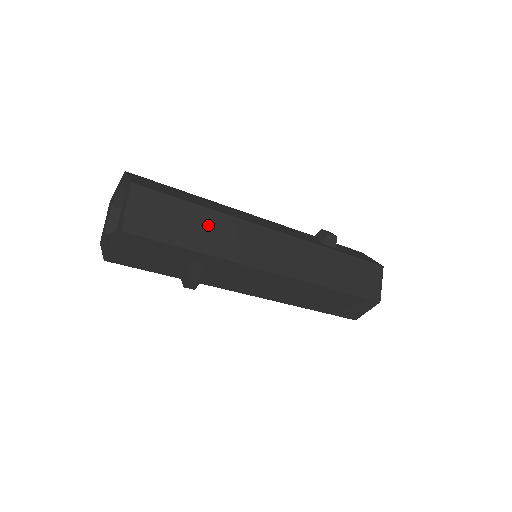
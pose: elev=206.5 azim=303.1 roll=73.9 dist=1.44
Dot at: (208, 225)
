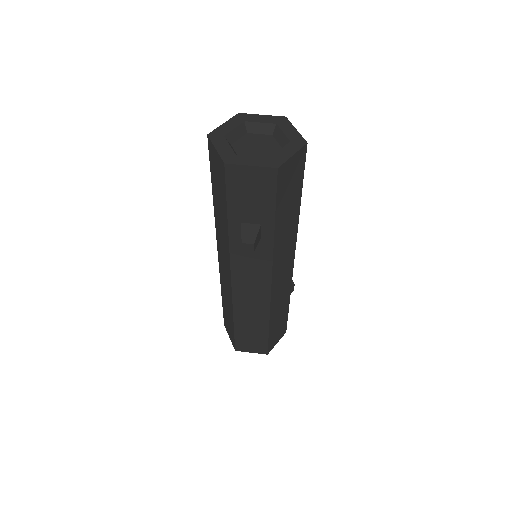
Dot at: (291, 218)
